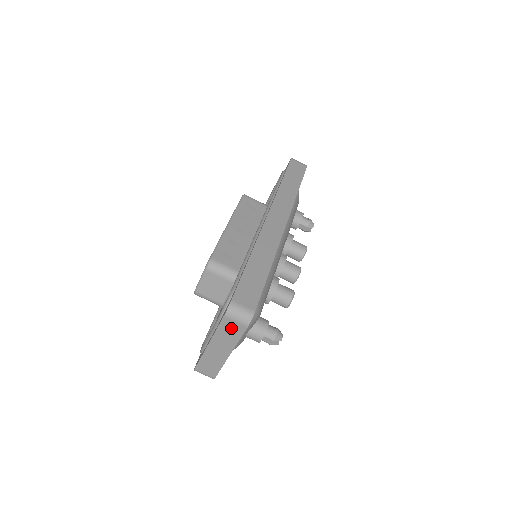
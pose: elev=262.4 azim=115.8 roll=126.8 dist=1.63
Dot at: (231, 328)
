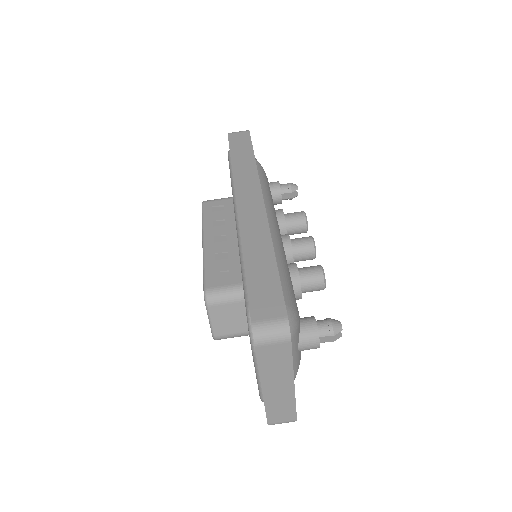
Dot at: (273, 355)
